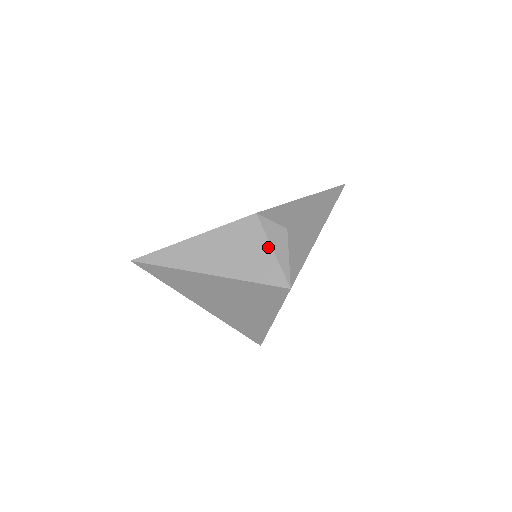
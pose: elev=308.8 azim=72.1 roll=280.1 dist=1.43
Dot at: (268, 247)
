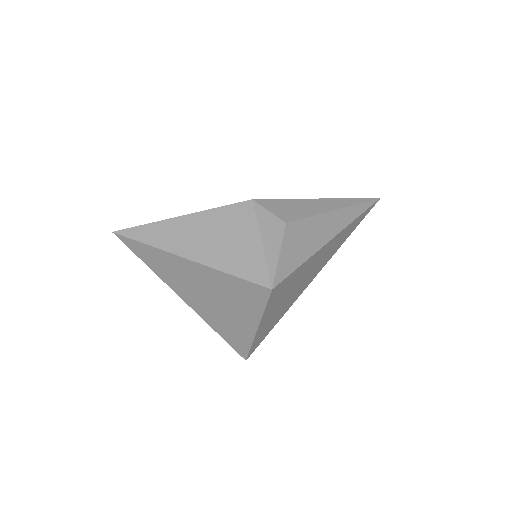
Dot at: (257, 238)
